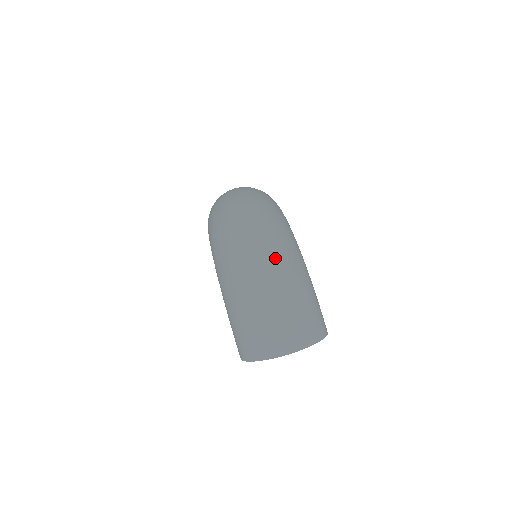
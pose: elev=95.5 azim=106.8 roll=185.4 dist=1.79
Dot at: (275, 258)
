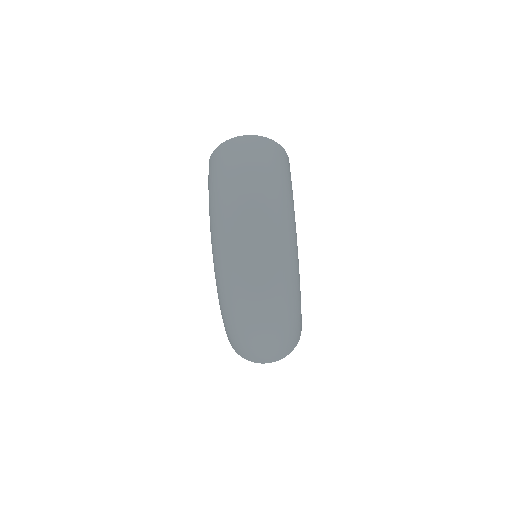
Dot at: (274, 315)
